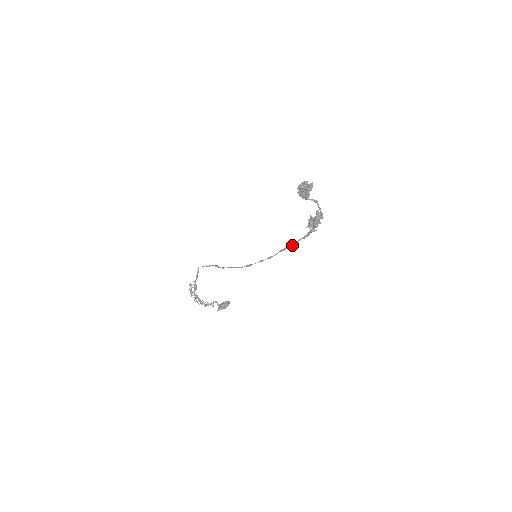
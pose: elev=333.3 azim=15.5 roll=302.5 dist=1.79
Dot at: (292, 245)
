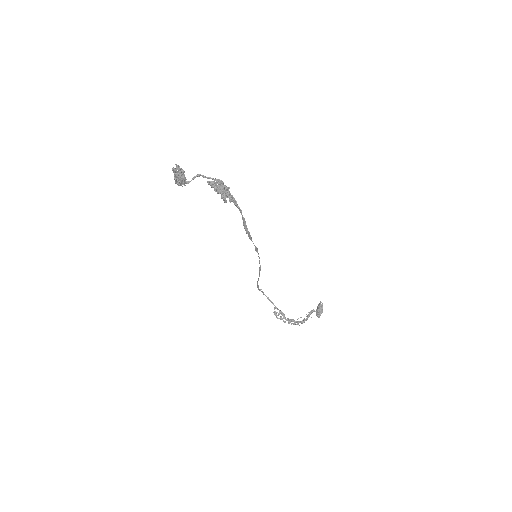
Dot at: (246, 226)
